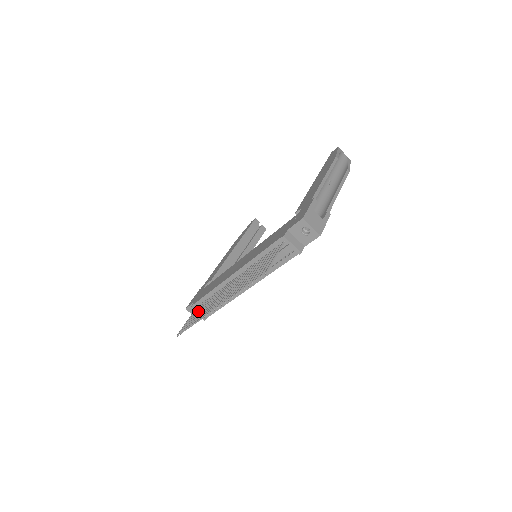
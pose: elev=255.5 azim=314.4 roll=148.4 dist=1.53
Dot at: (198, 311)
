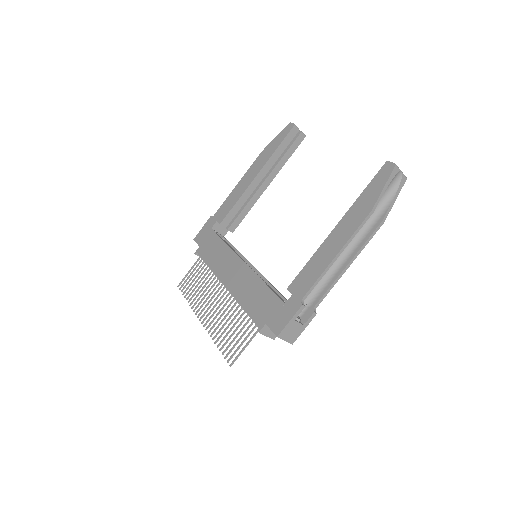
Dot at: (197, 276)
